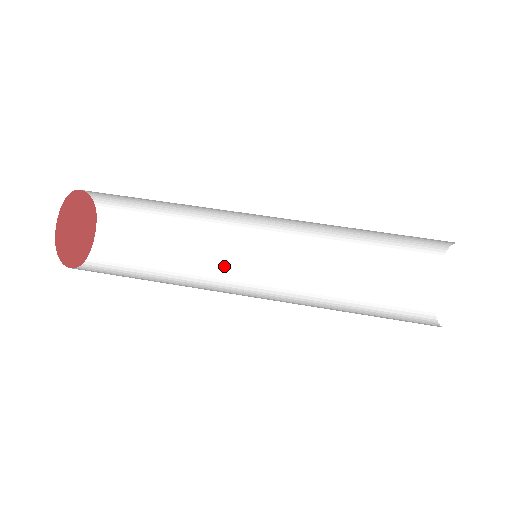
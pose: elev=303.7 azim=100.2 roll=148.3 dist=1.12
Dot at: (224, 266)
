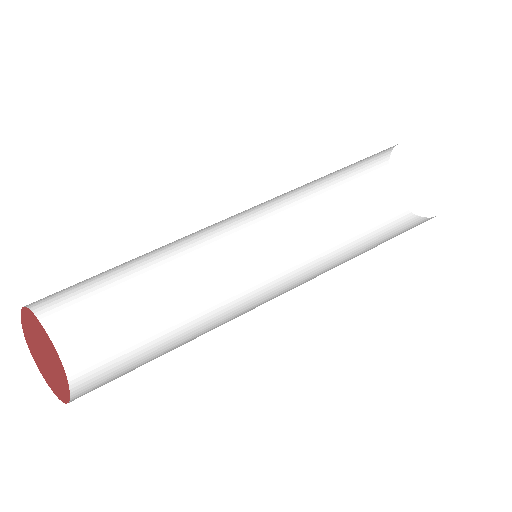
Dot at: (209, 270)
